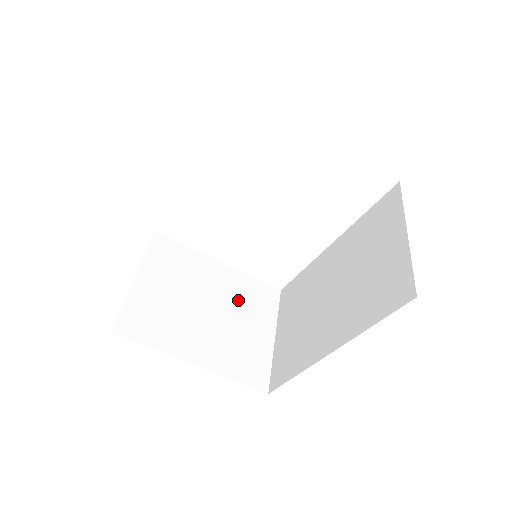
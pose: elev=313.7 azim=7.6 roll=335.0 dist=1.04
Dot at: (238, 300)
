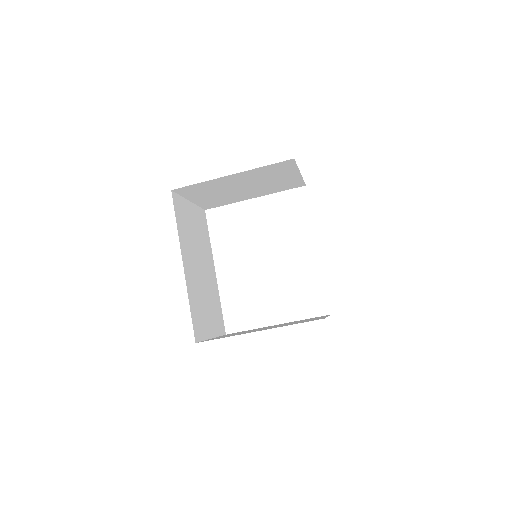
Dot at: (293, 322)
